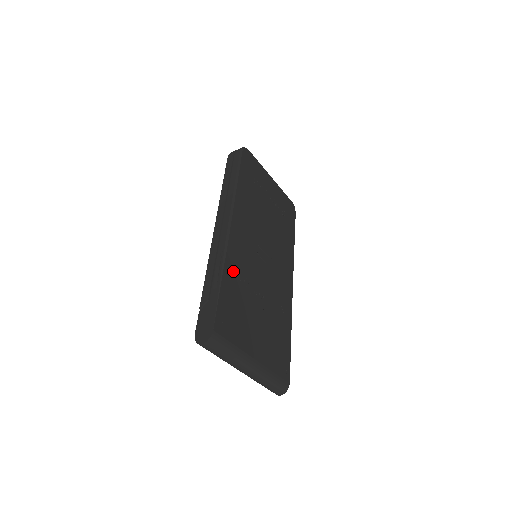
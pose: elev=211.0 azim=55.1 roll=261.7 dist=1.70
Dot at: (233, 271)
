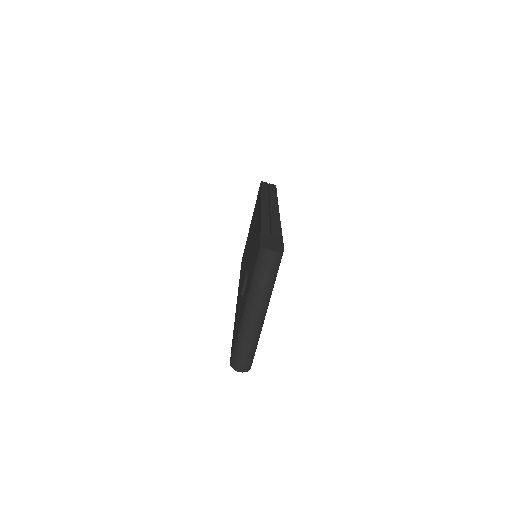
Dot at: occluded
